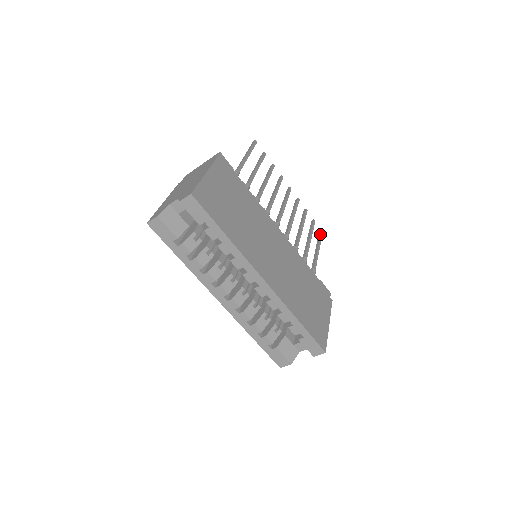
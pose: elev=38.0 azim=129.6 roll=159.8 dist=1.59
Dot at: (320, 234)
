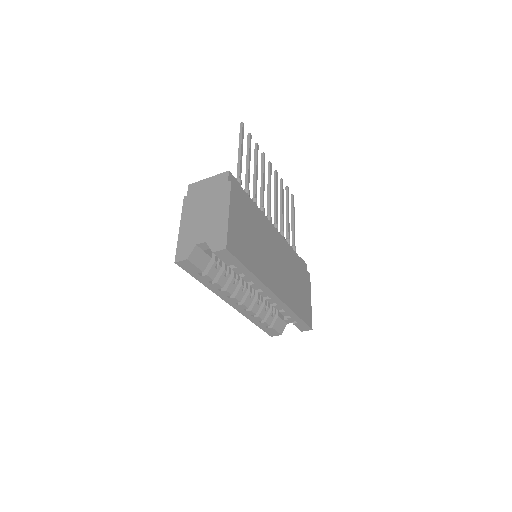
Dot at: (293, 201)
